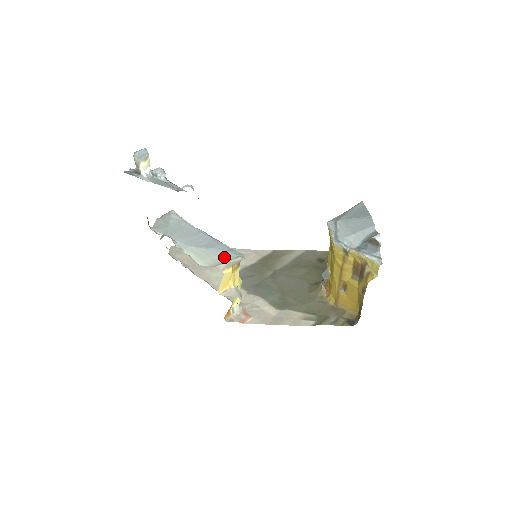
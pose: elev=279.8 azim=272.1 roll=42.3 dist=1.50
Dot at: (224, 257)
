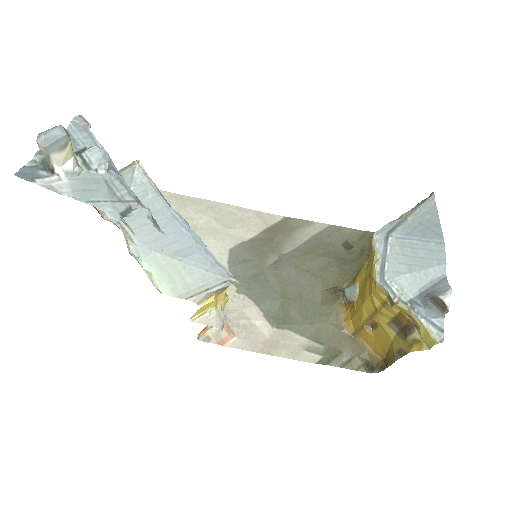
Dot at: (204, 280)
